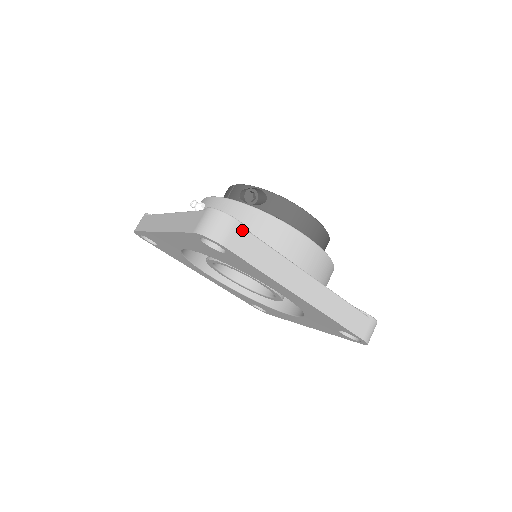
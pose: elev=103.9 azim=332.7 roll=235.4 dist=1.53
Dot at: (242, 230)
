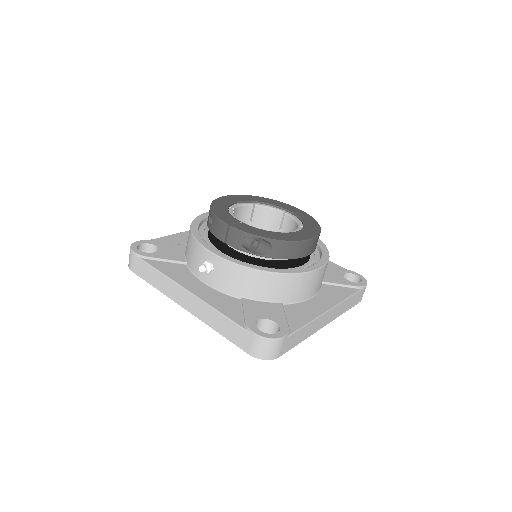
Dot at: (287, 338)
